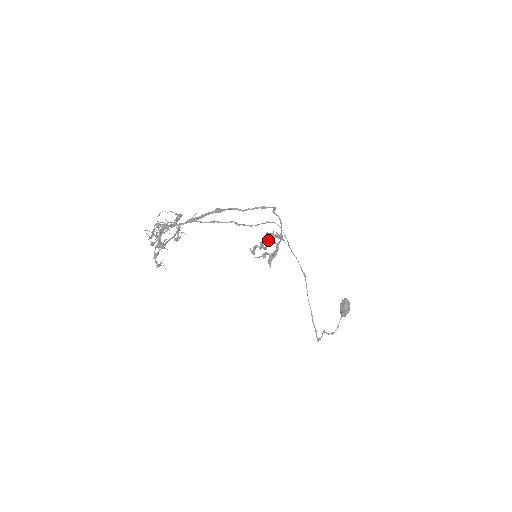
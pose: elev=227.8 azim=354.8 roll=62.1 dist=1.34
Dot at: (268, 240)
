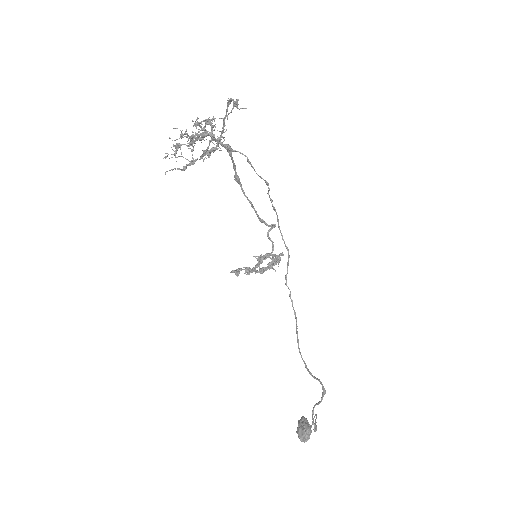
Dot at: (263, 255)
